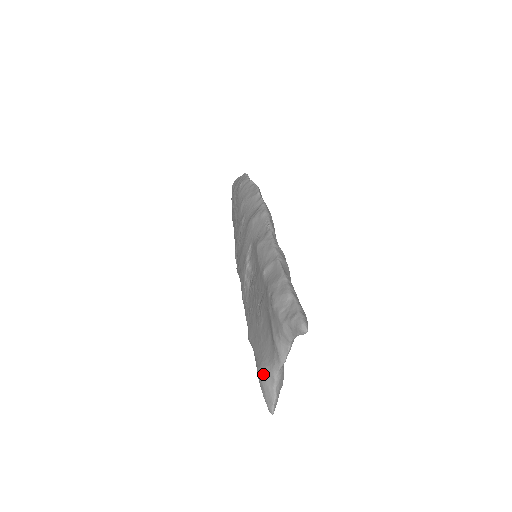
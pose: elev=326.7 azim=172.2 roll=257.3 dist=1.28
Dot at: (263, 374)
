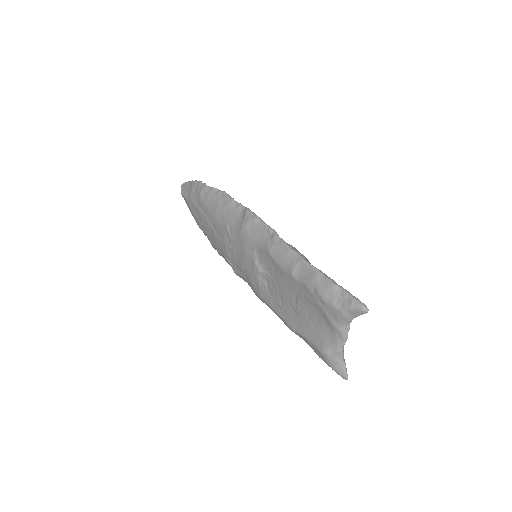
Dot at: (329, 354)
